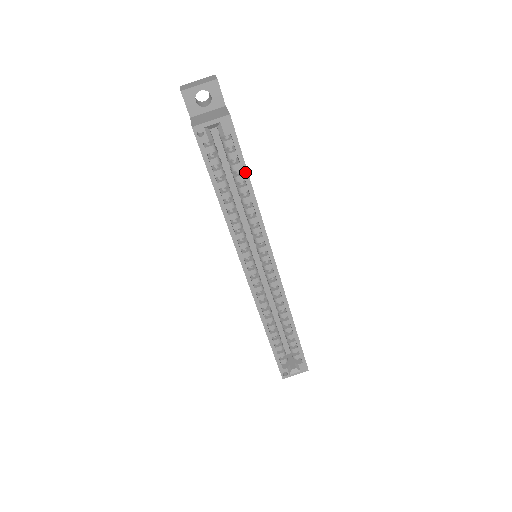
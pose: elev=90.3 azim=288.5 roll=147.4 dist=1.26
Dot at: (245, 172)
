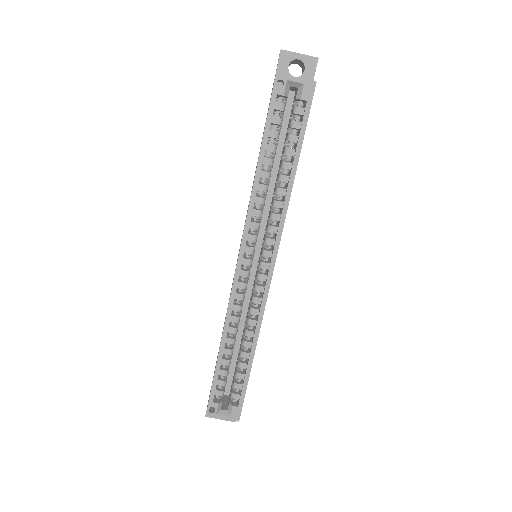
Dot at: (299, 147)
